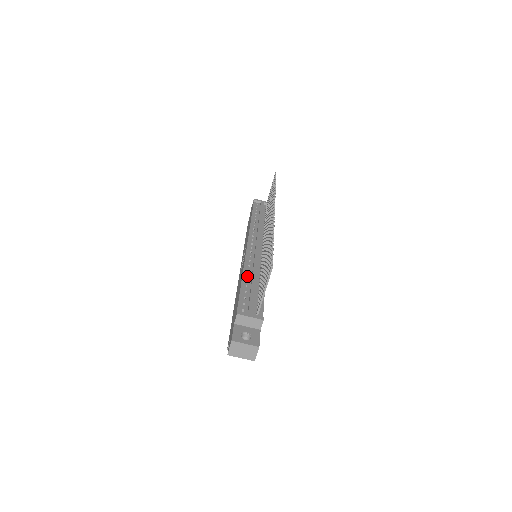
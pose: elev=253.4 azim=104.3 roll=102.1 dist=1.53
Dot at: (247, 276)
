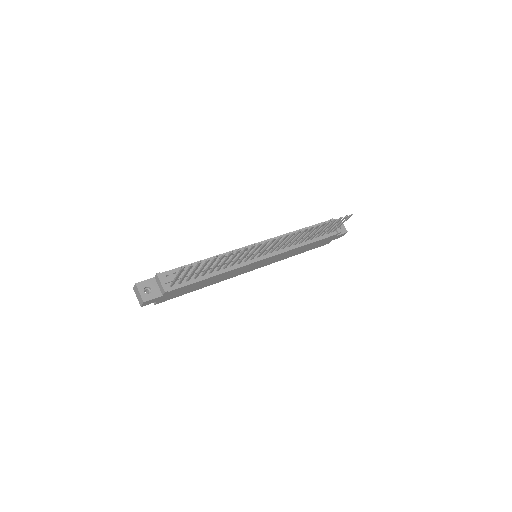
Dot at: occluded
